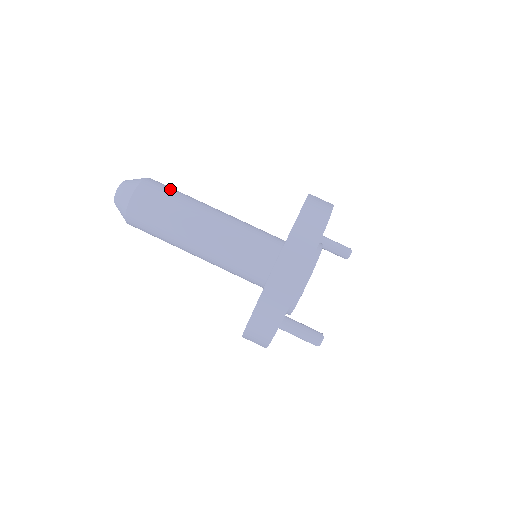
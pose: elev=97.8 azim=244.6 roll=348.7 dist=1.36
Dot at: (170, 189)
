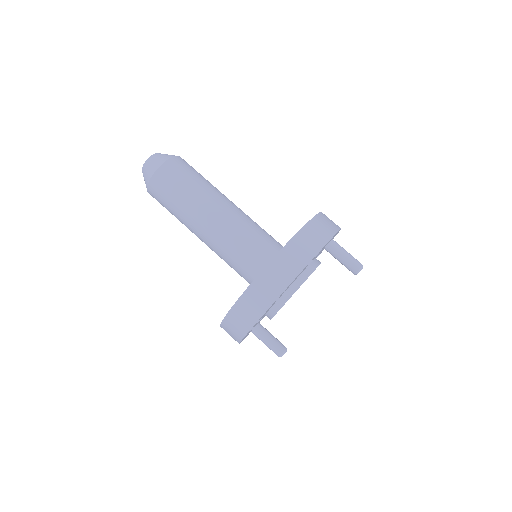
Dot at: (180, 182)
